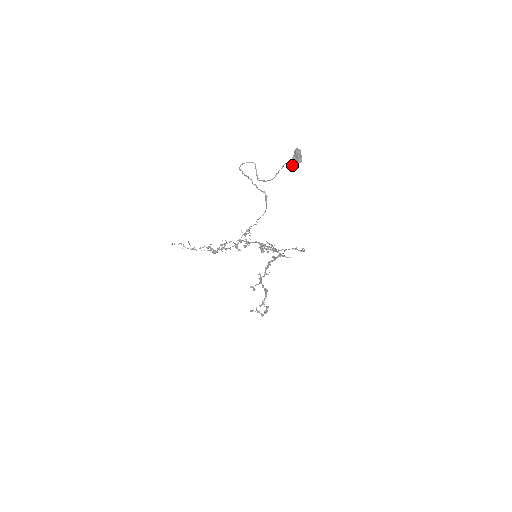
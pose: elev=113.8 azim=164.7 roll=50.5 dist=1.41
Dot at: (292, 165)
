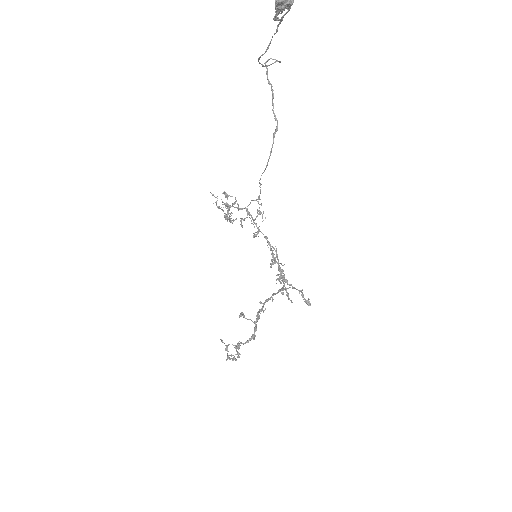
Dot at: (277, 17)
